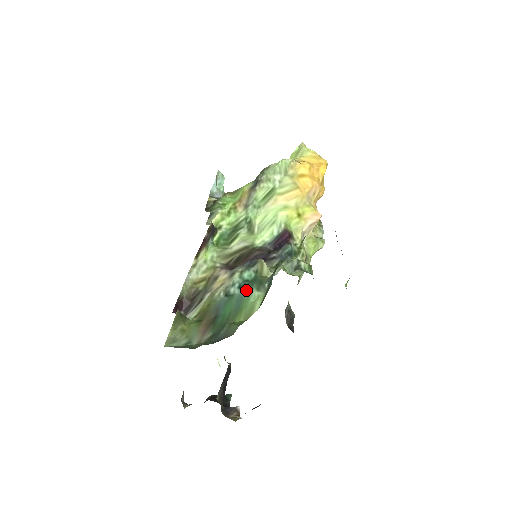
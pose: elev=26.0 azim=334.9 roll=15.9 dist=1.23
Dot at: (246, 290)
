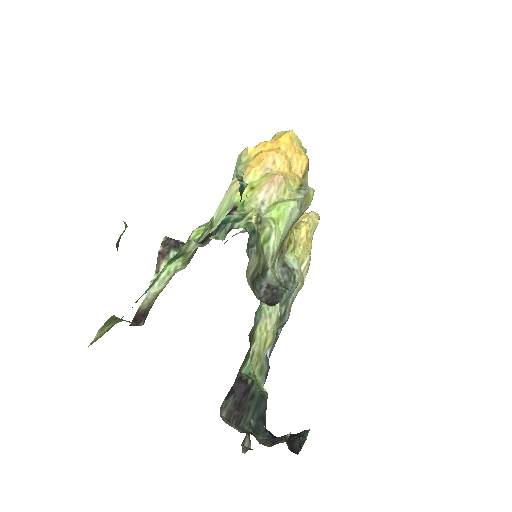
Dot at: (162, 270)
